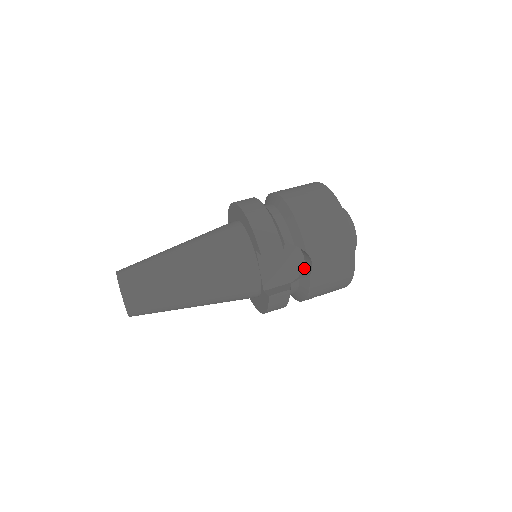
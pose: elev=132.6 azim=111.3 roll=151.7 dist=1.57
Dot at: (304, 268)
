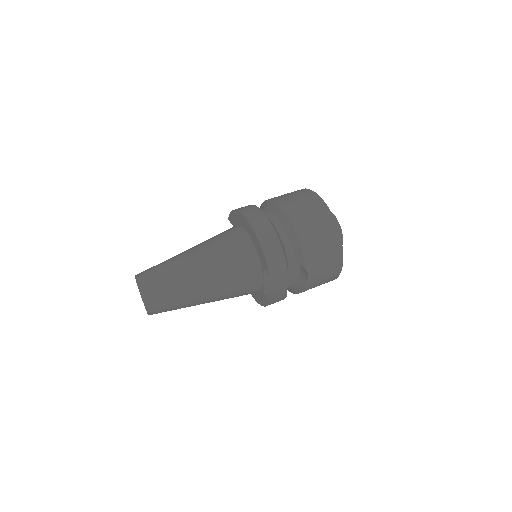
Dot at: (299, 275)
